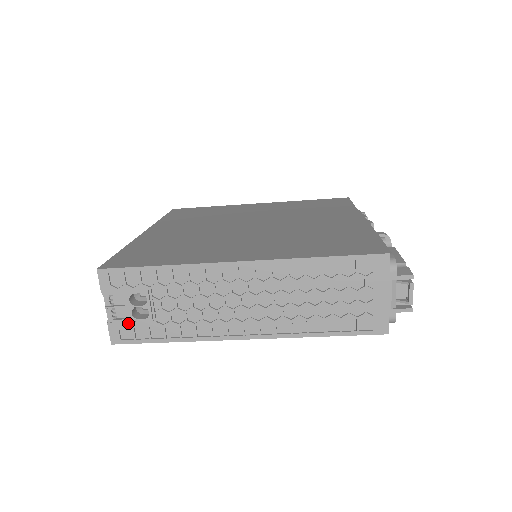
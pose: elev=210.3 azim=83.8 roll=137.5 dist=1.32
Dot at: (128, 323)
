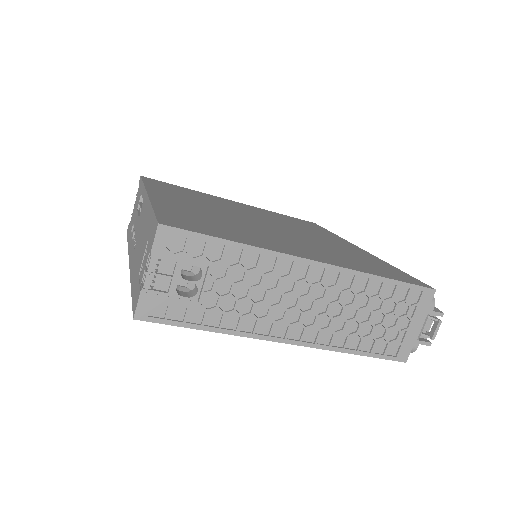
Dot at: (167, 298)
